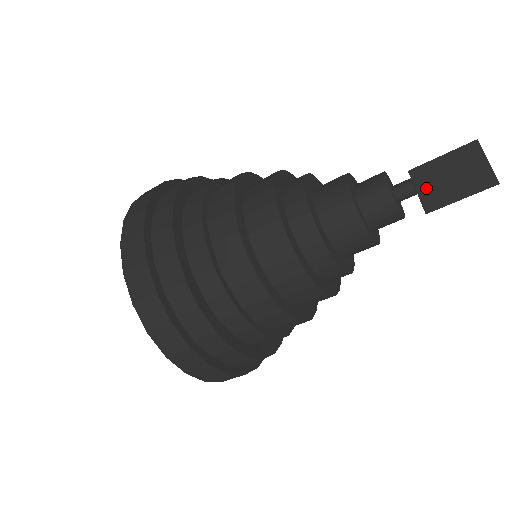
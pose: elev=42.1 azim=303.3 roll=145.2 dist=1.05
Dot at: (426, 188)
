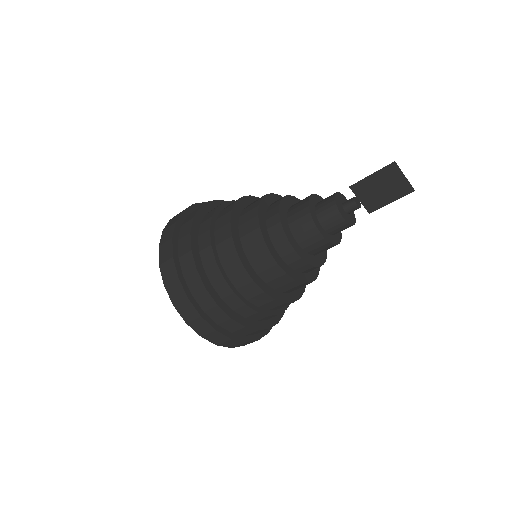
Dot at: (365, 198)
